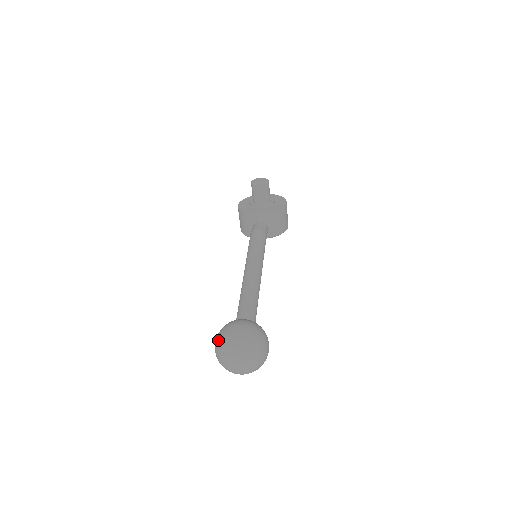
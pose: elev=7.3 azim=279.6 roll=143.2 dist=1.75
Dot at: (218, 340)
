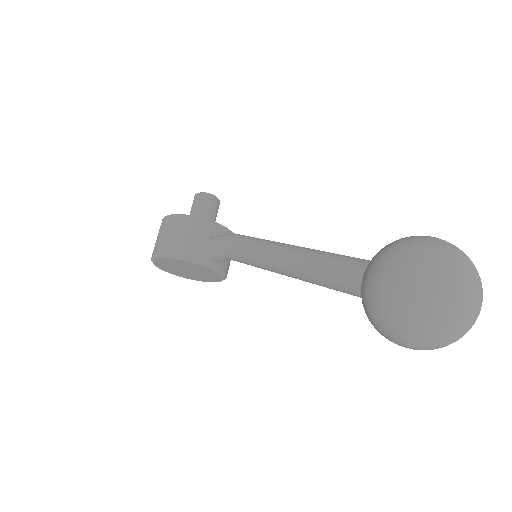
Dot at: (419, 244)
